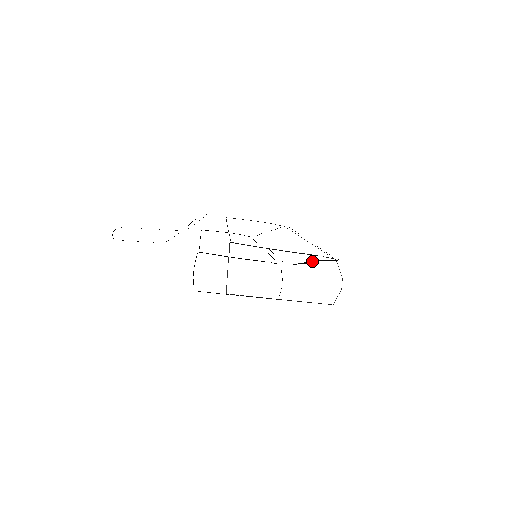
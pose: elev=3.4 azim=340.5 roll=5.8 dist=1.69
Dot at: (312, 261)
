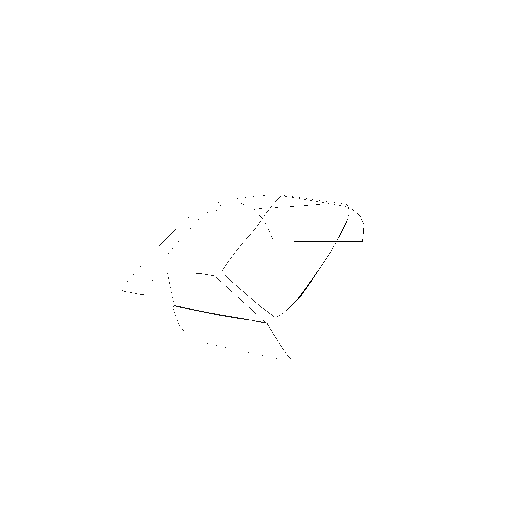
Dot at: occluded
